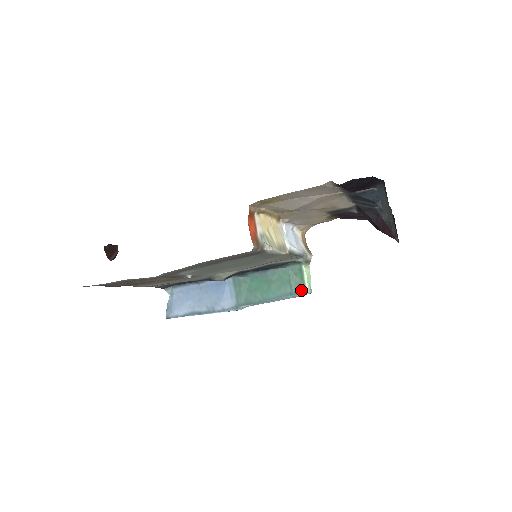
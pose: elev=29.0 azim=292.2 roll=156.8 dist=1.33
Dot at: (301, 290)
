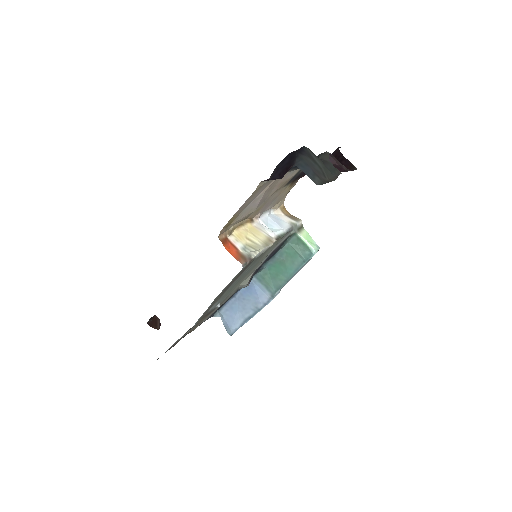
Dot at: (309, 254)
